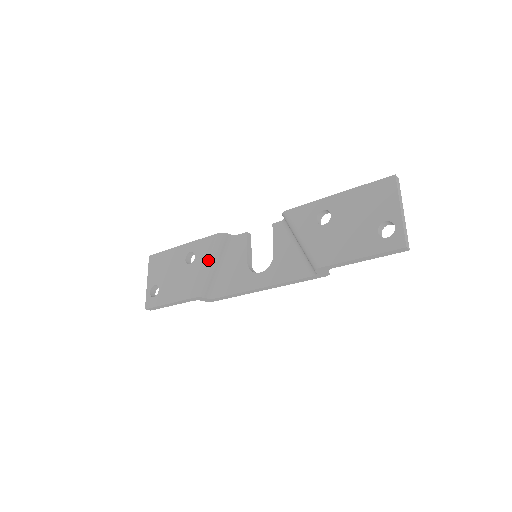
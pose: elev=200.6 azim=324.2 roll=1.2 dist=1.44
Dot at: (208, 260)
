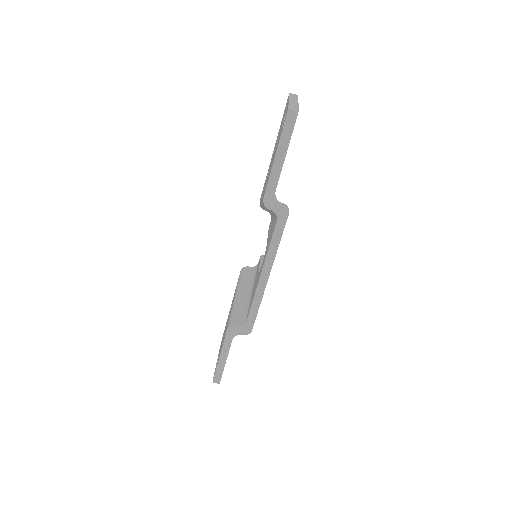
Dot at: (235, 294)
